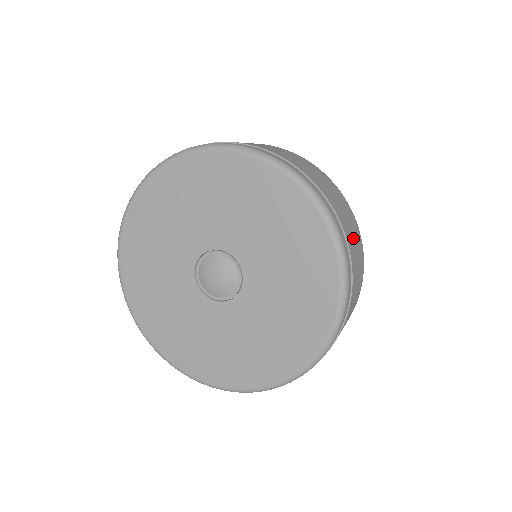
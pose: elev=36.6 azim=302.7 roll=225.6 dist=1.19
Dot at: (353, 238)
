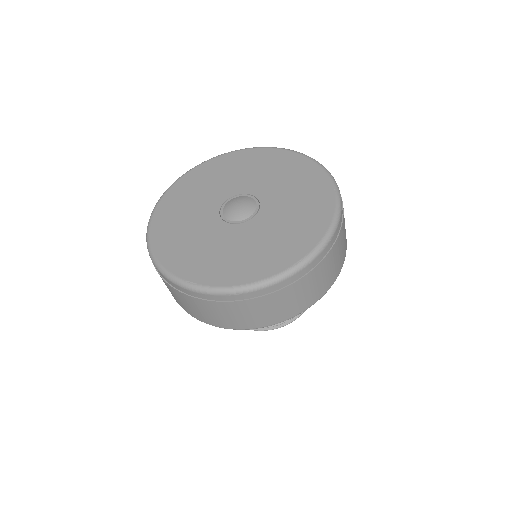
Dot at: occluded
